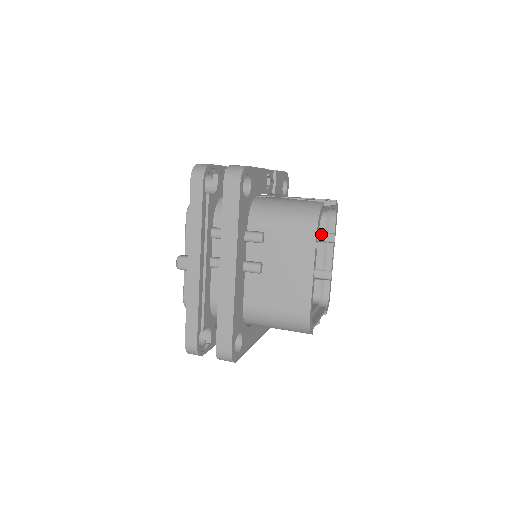
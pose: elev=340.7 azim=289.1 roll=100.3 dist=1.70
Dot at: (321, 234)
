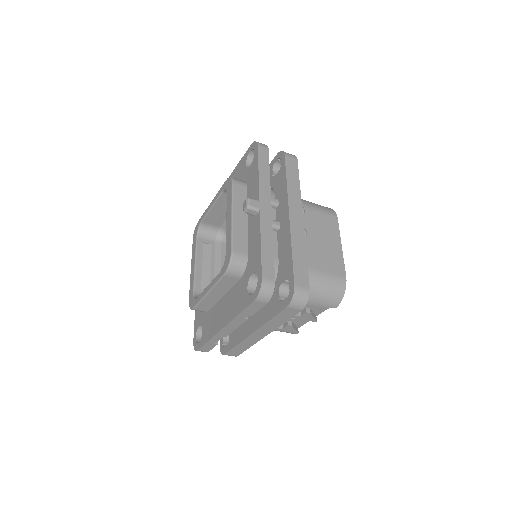
Dot at: occluded
